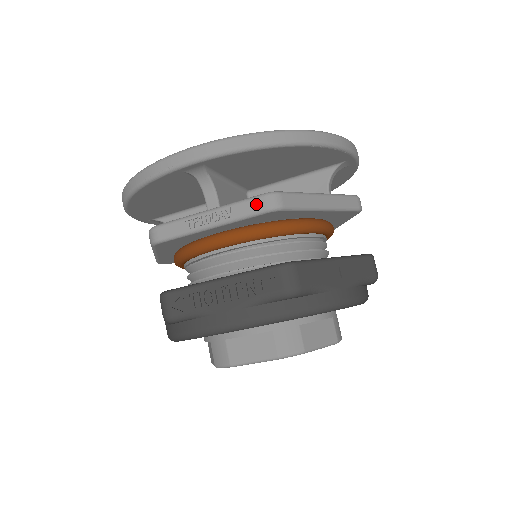
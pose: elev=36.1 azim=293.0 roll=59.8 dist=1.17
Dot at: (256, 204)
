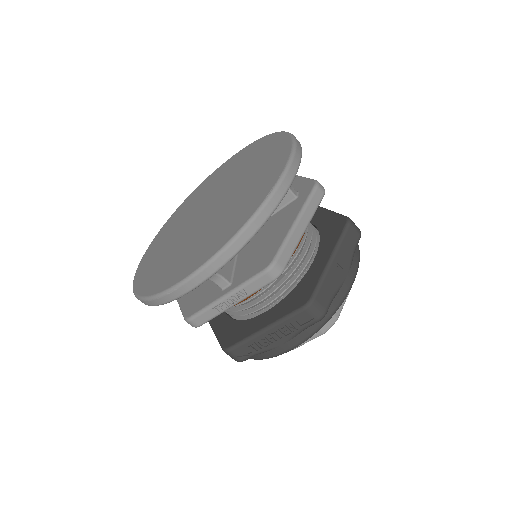
Dot at: (263, 280)
